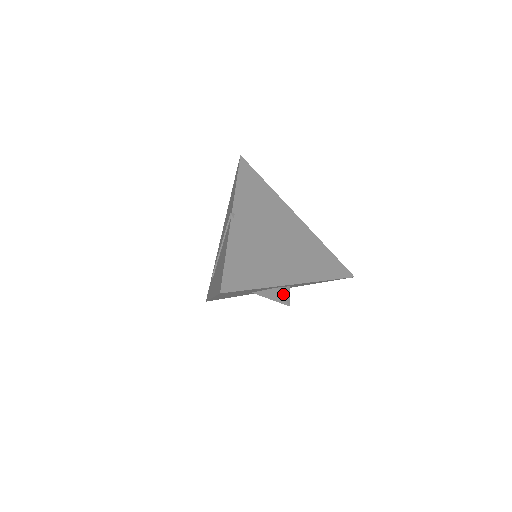
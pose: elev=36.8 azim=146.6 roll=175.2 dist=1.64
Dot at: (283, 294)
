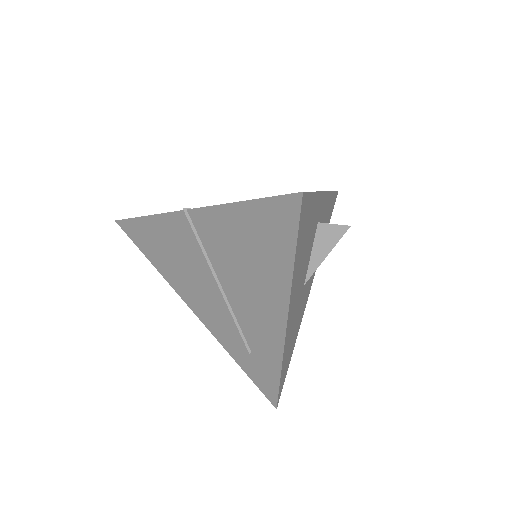
Dot at: (330, 224)
